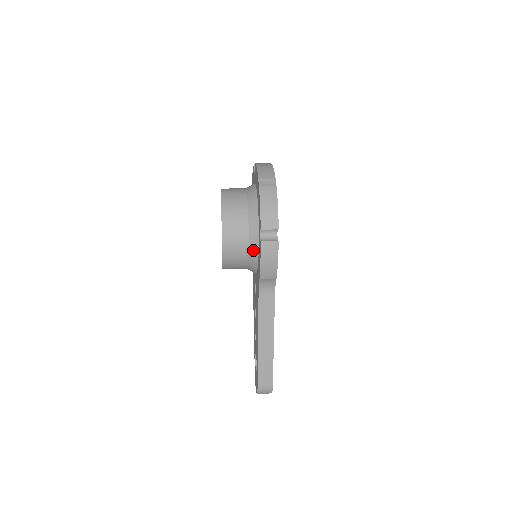
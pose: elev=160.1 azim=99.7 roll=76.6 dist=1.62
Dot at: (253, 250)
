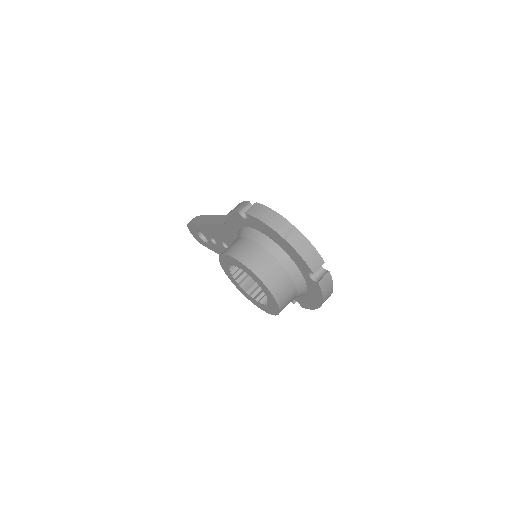
Dot at: occluded
